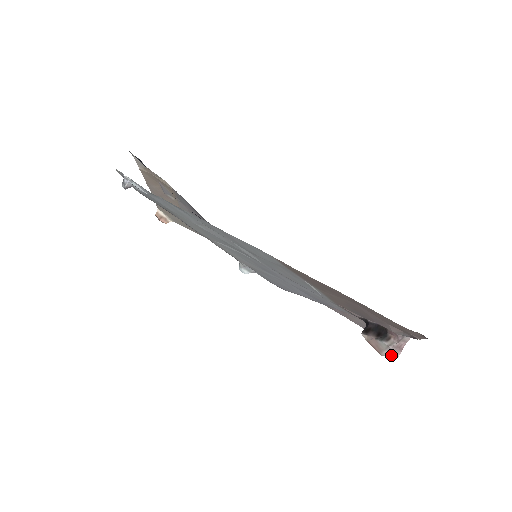
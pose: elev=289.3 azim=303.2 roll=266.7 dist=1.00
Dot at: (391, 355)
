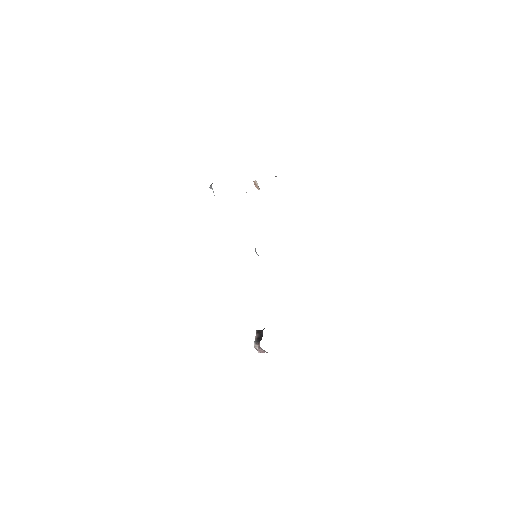
Dot at: (257, 350)
